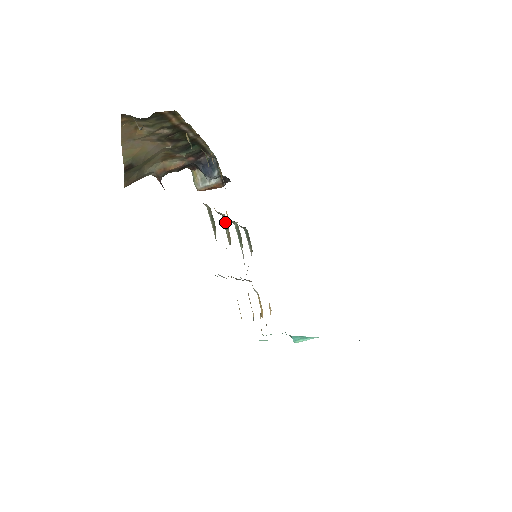
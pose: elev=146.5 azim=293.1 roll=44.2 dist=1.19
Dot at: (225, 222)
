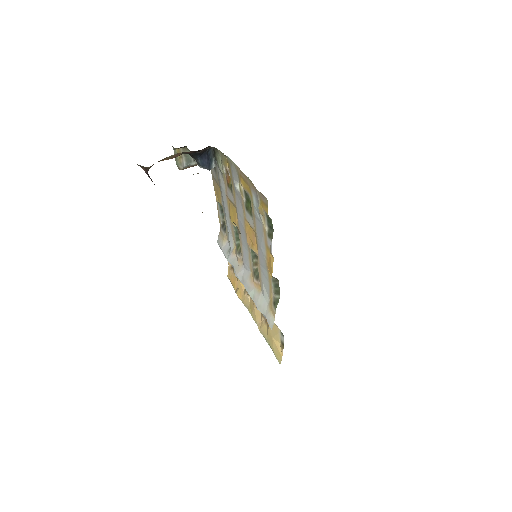
Dot at: (254, 253)
